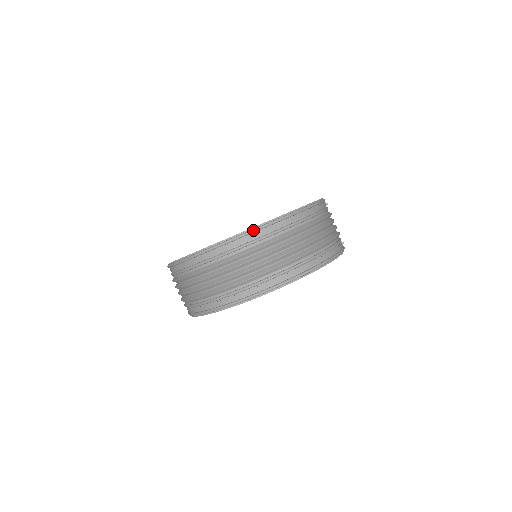
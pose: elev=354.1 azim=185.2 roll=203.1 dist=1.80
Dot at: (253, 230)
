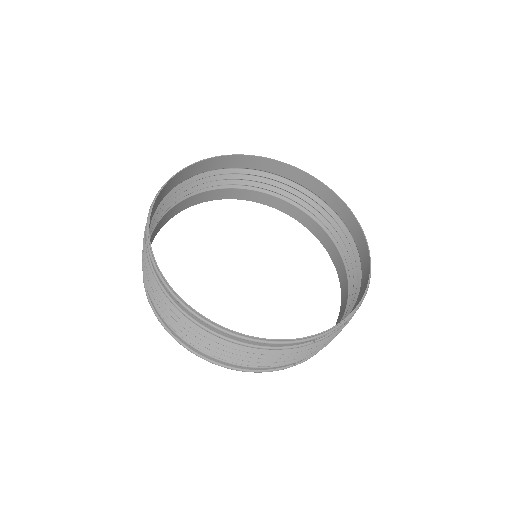
Dot at: (165, 285)
